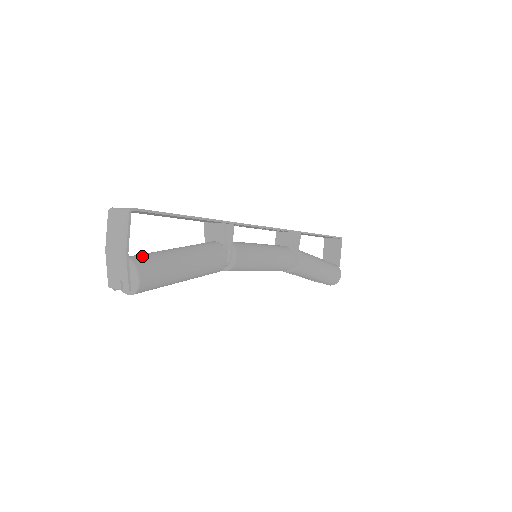
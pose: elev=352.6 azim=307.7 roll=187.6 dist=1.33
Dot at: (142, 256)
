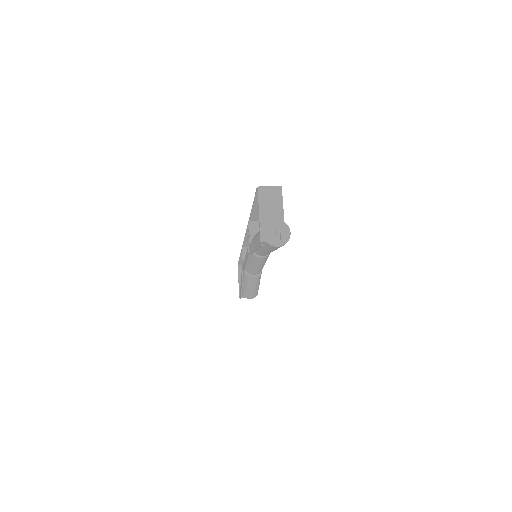
Dot at: occluded
